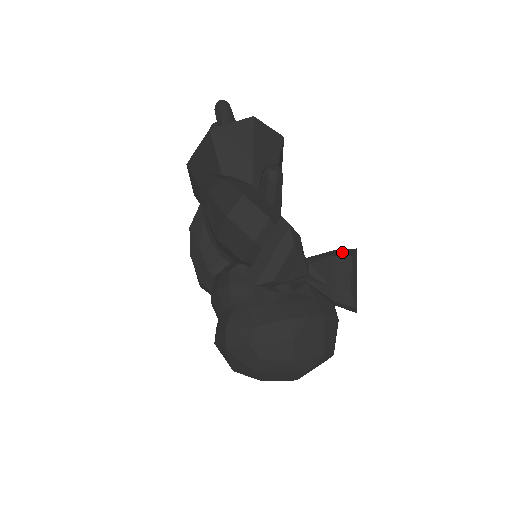
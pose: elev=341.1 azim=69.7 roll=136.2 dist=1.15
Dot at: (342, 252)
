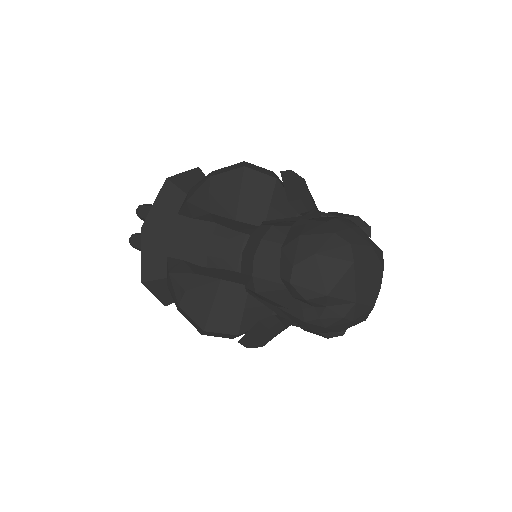
Dot at: occluded
